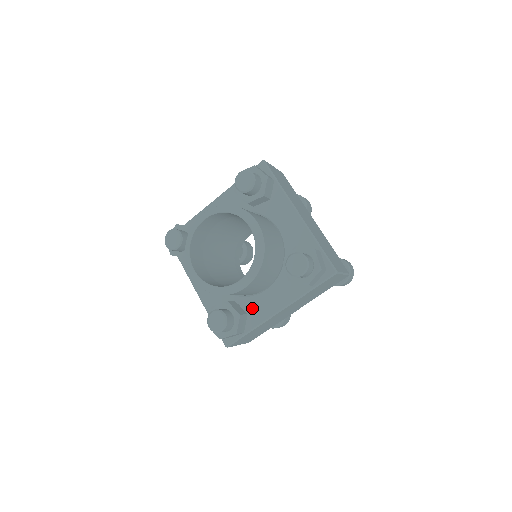
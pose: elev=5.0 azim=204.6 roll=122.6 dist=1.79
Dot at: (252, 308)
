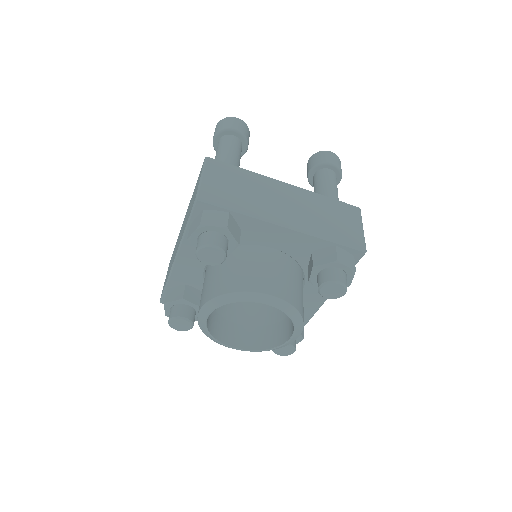
Dot at: occluded
